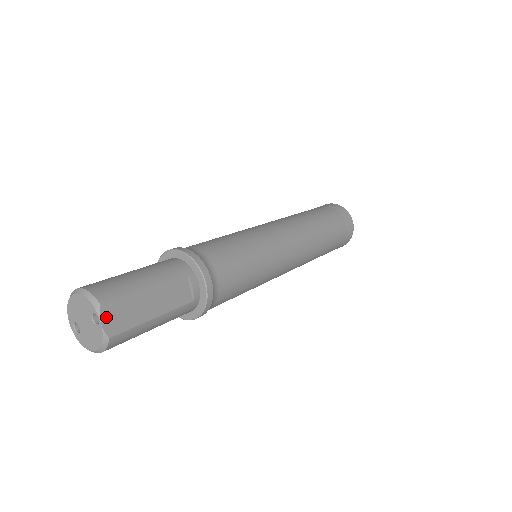
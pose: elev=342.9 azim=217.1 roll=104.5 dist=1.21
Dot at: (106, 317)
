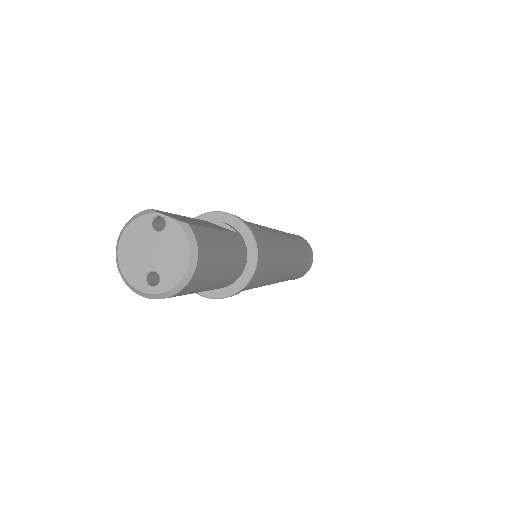
Dot at: (166, 215)
